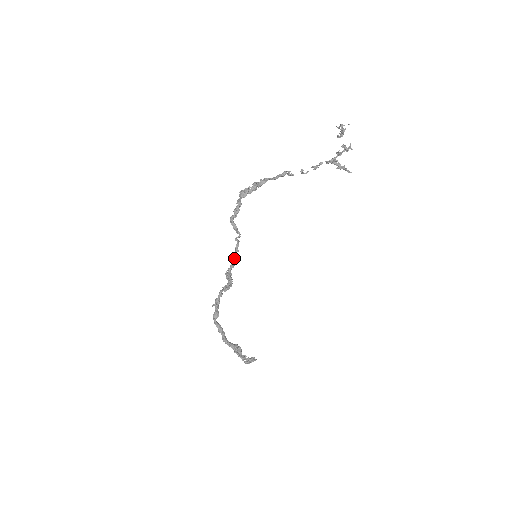
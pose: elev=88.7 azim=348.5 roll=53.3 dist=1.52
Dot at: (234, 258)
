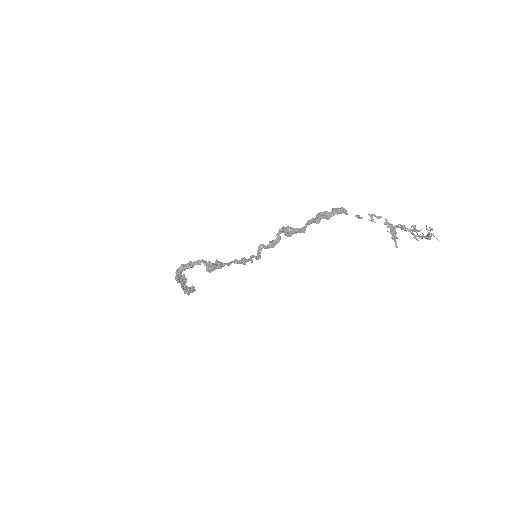
Dot at: (236, 262)
